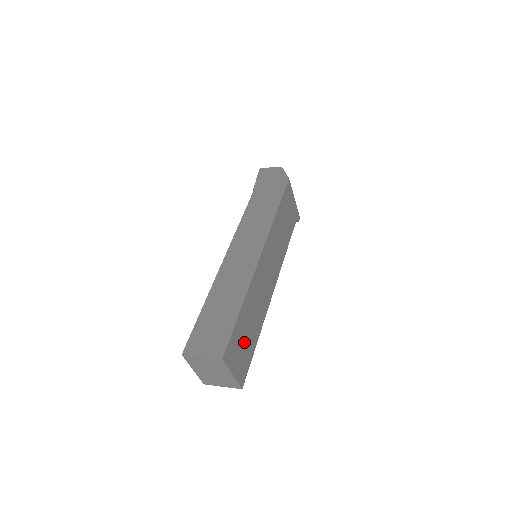
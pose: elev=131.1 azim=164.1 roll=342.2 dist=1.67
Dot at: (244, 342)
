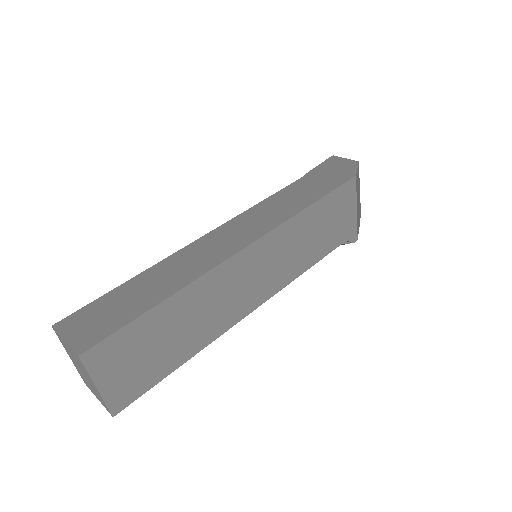
Dot at: (147, 353)
